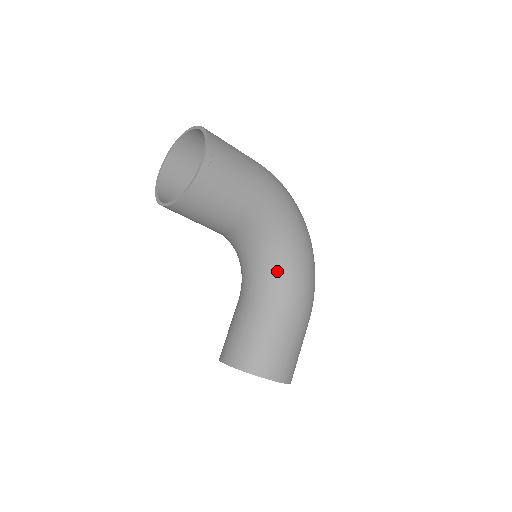
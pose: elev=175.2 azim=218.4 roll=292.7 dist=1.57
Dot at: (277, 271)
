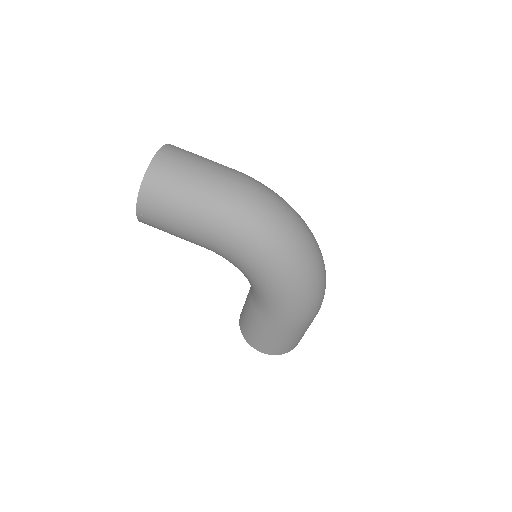
Dot at: (252, 286)
